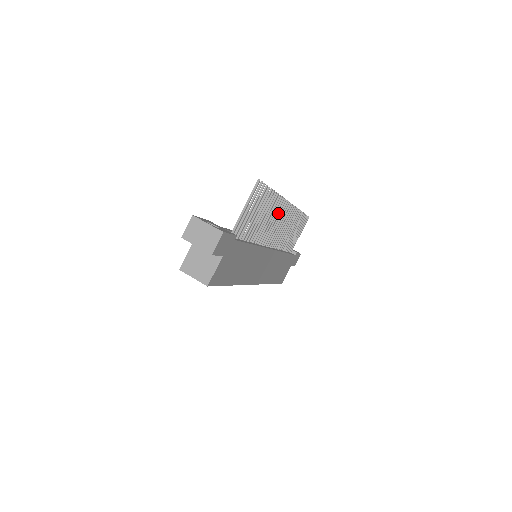
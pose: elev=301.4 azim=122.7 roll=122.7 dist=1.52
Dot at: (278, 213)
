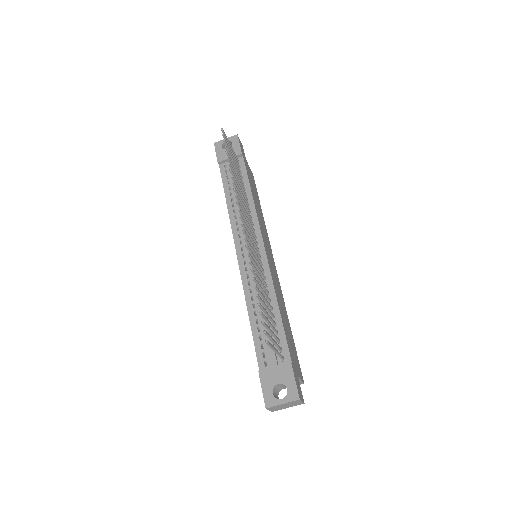
Dot at: (250, 247)
